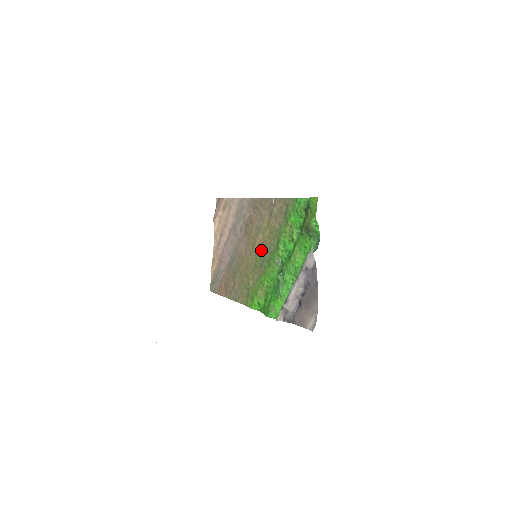
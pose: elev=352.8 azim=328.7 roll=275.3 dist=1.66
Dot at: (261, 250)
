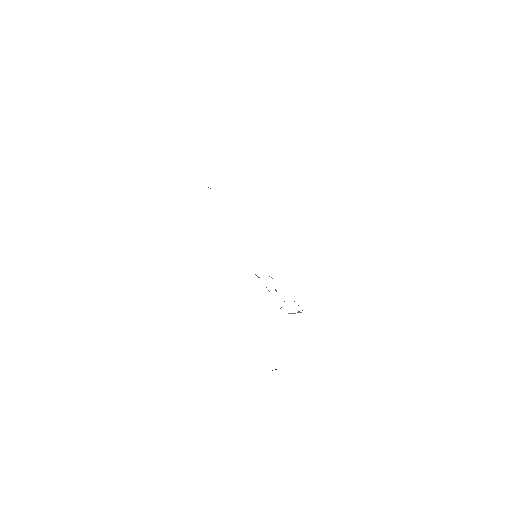
Dot at: occluded
